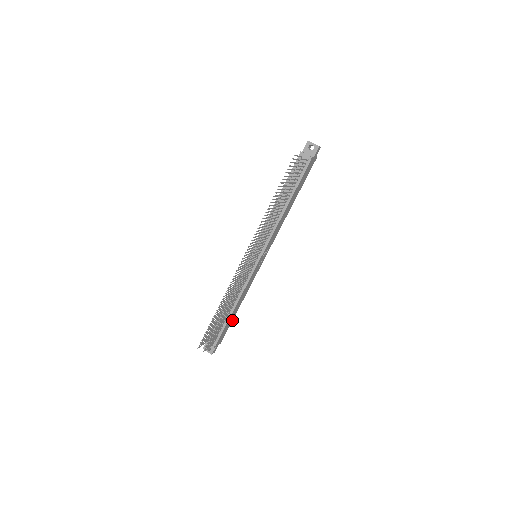
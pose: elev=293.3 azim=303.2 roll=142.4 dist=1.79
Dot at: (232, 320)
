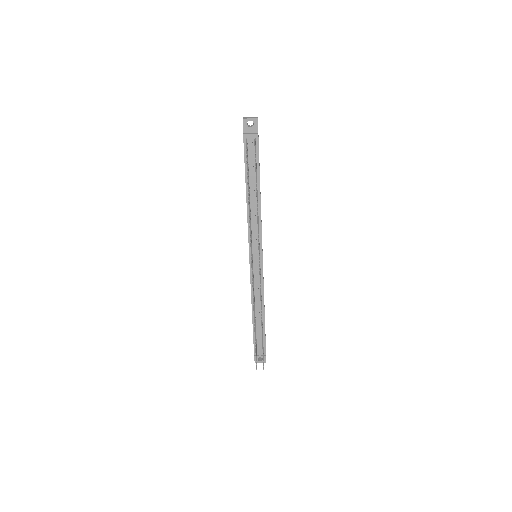
Dot at: occluded
